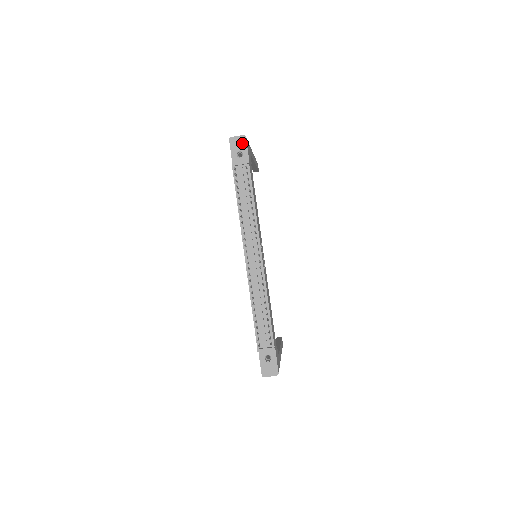
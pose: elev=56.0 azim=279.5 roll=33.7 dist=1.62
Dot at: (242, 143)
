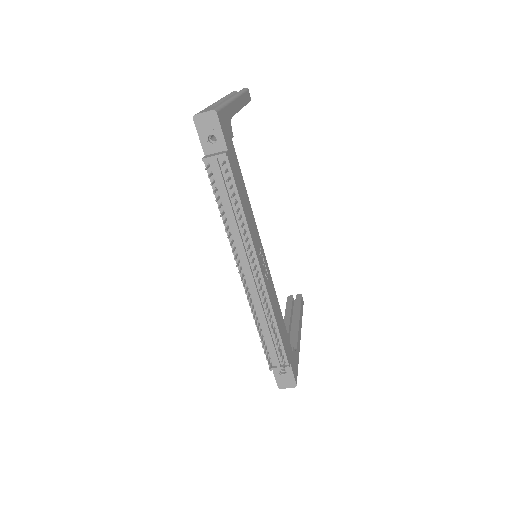
Dot at: (213, 122)
